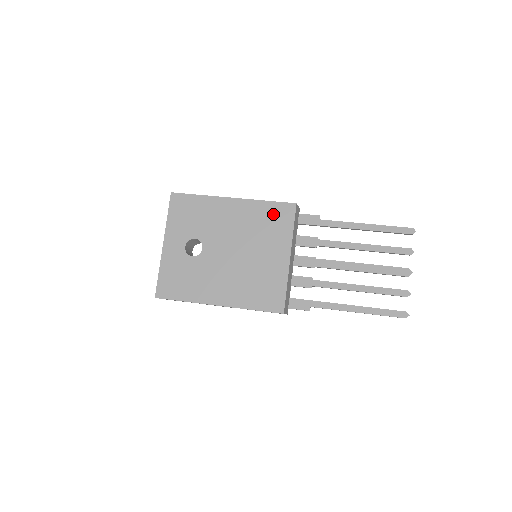
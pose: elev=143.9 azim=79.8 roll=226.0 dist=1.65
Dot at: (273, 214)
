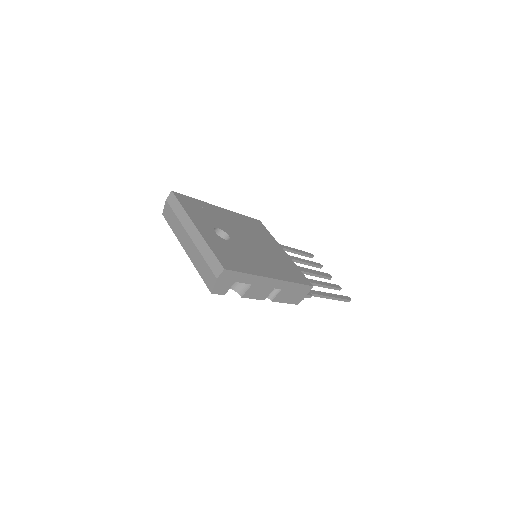
Dot at: (253, 223)
